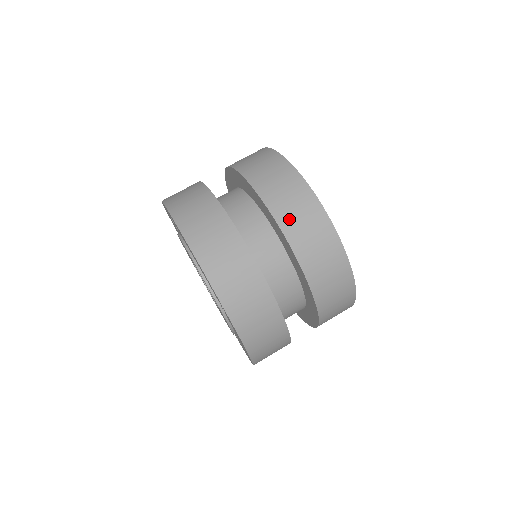
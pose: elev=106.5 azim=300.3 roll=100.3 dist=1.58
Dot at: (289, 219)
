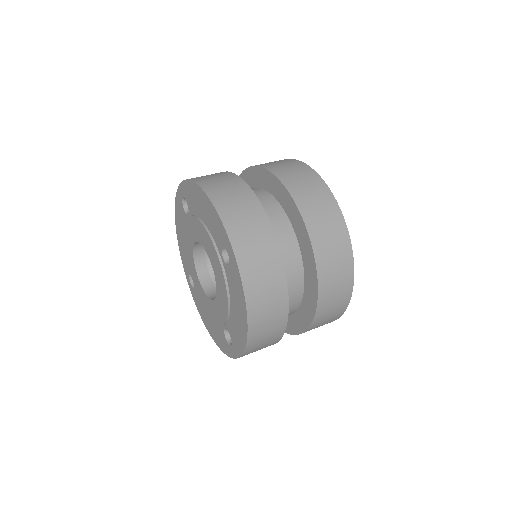
Dot at: (295, 185)
